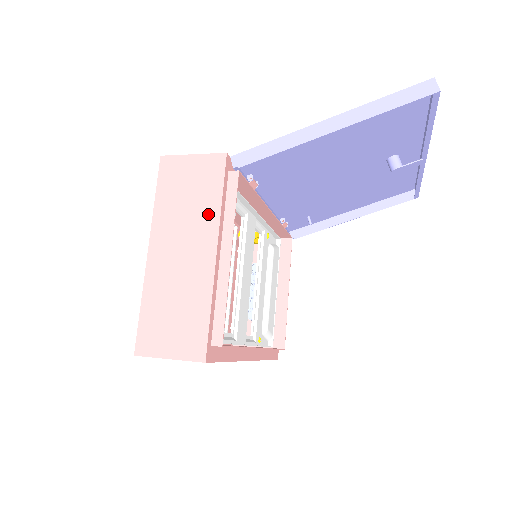
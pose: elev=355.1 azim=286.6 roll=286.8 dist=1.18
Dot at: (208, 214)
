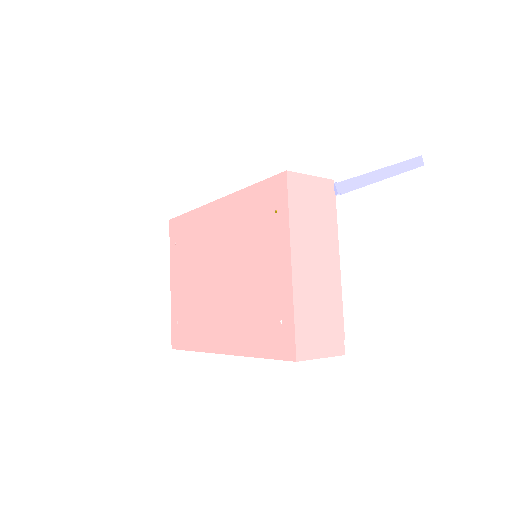
Dot at: (329, 232)
